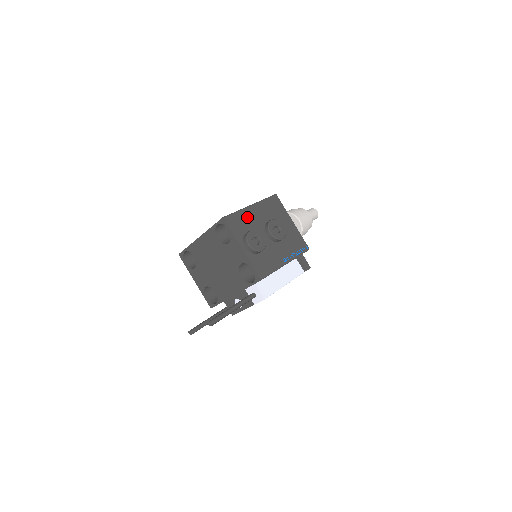
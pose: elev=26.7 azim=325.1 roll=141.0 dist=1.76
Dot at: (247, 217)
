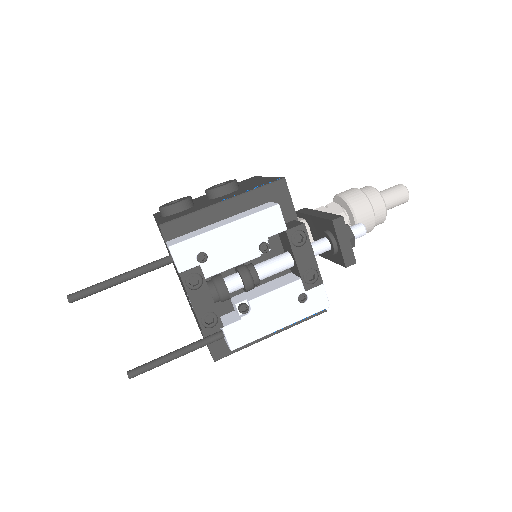
Dot at: occluded
